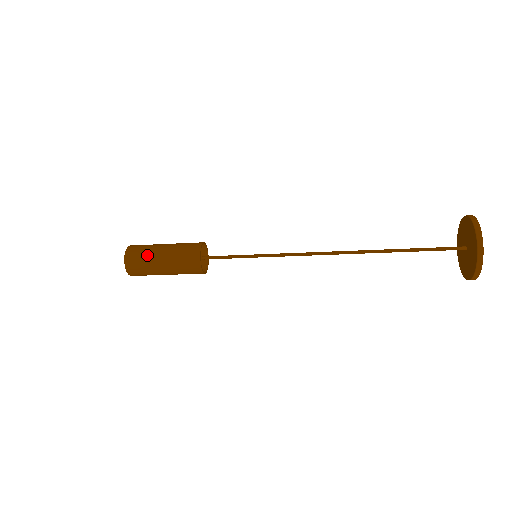
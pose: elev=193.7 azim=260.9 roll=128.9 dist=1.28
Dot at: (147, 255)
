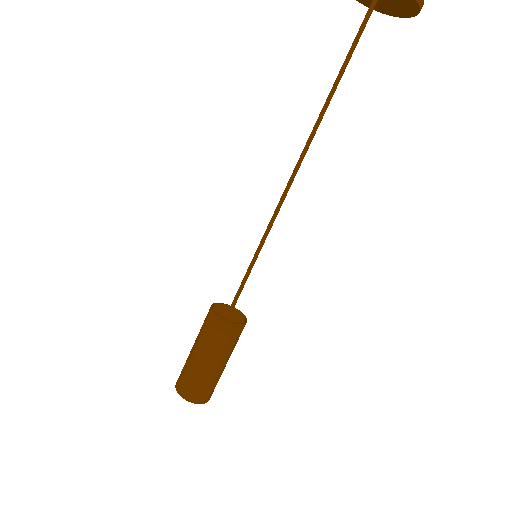
Dot at: occluded
